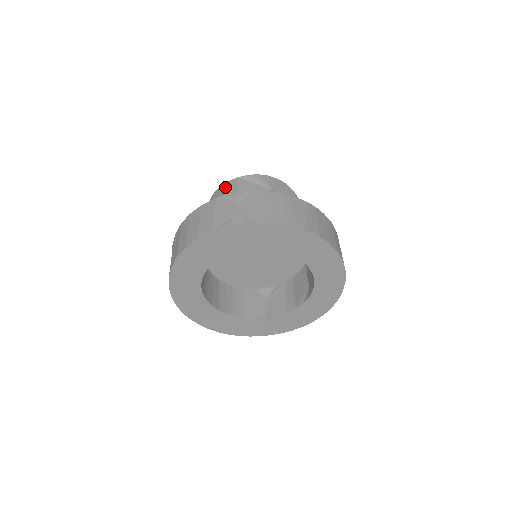
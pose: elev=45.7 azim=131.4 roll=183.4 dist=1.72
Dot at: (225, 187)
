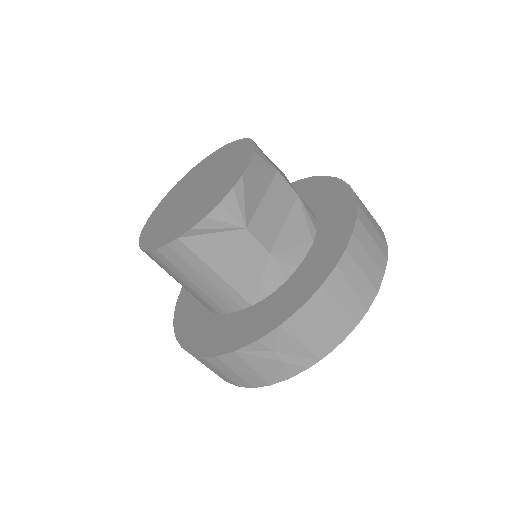
Dot at: (169, 255)
